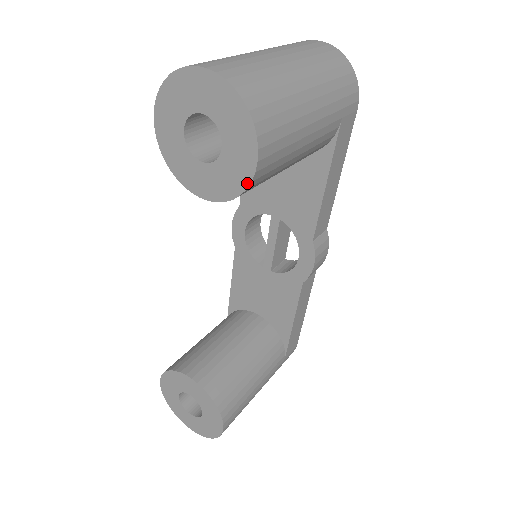
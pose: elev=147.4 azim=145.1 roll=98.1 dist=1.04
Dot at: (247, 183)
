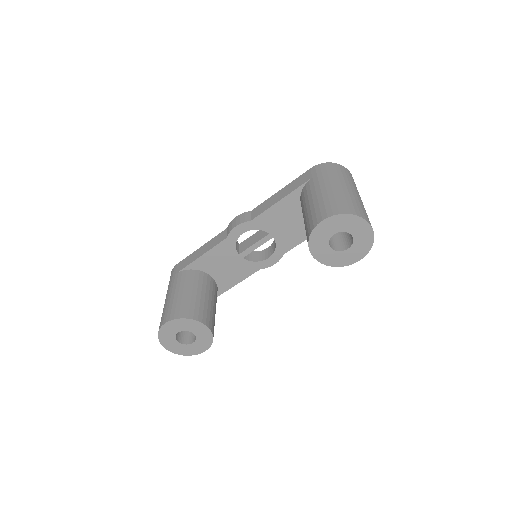
Dot at: (346, 265)
